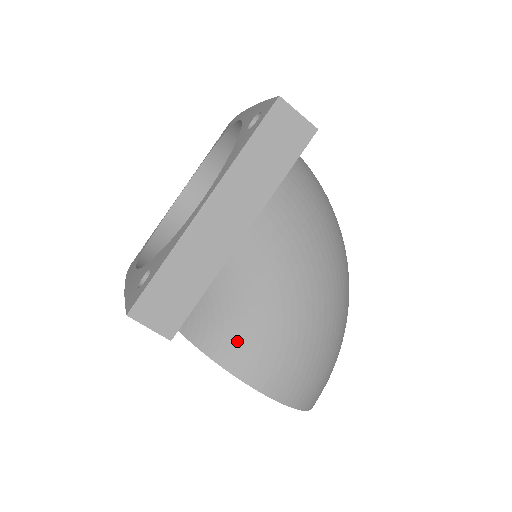
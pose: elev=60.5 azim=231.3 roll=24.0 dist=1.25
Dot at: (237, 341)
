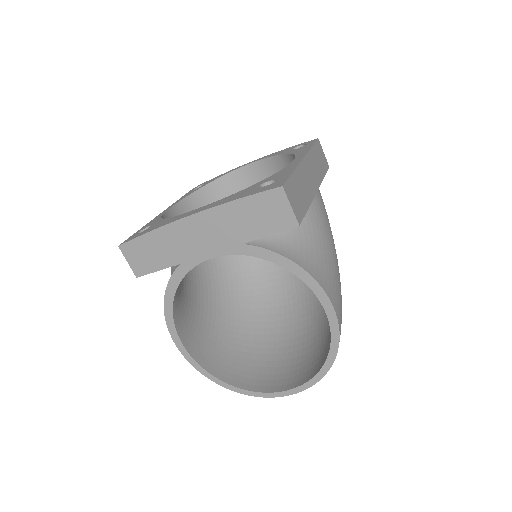
Dot at: (316, 261)
